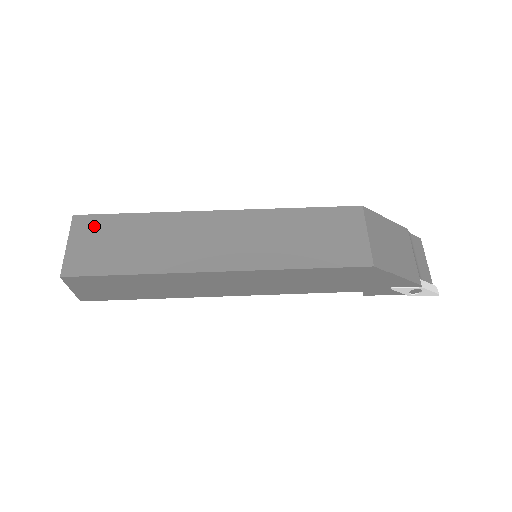
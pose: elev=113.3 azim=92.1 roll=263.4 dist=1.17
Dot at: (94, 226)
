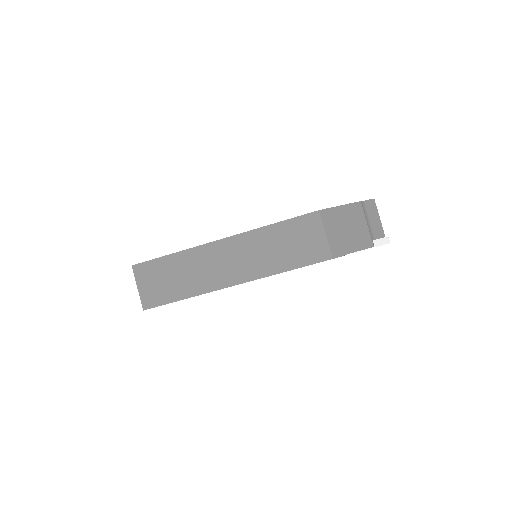
Dot at: (148, 271)
